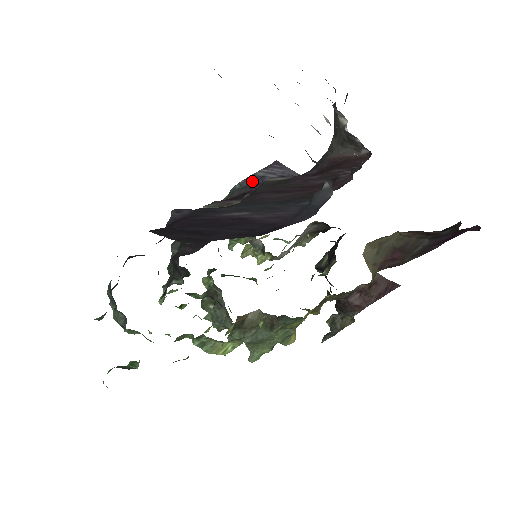
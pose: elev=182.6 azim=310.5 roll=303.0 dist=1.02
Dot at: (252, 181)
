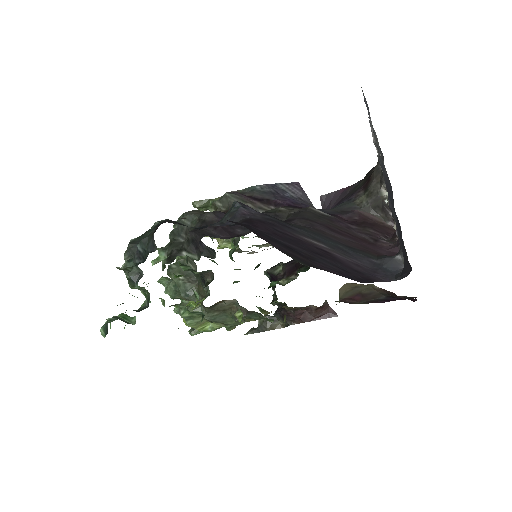
Dot at: (274, 190)
